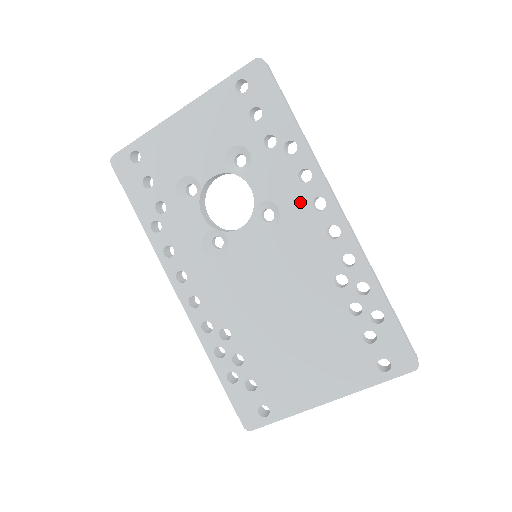
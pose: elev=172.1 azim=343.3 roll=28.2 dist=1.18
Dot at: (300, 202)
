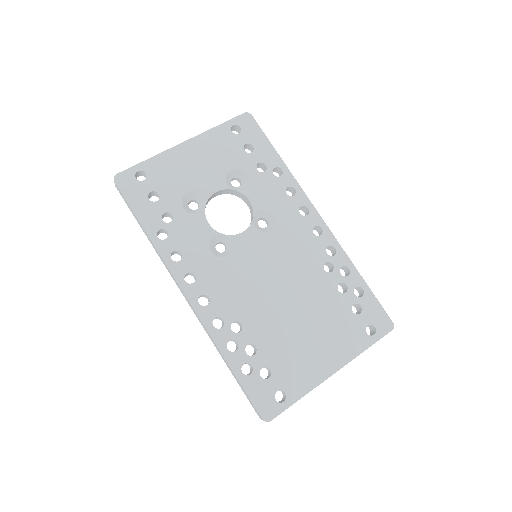
Dot at: (290, 210)
